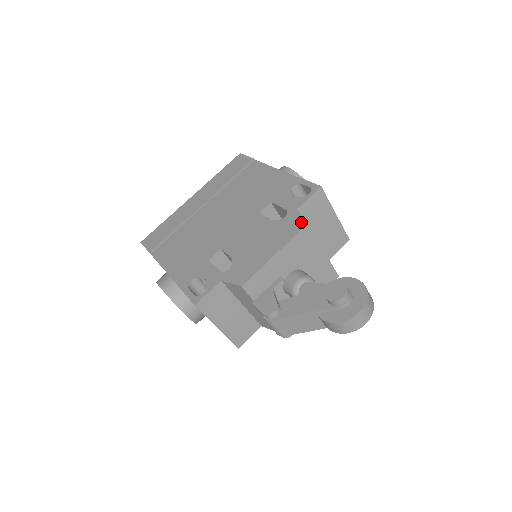
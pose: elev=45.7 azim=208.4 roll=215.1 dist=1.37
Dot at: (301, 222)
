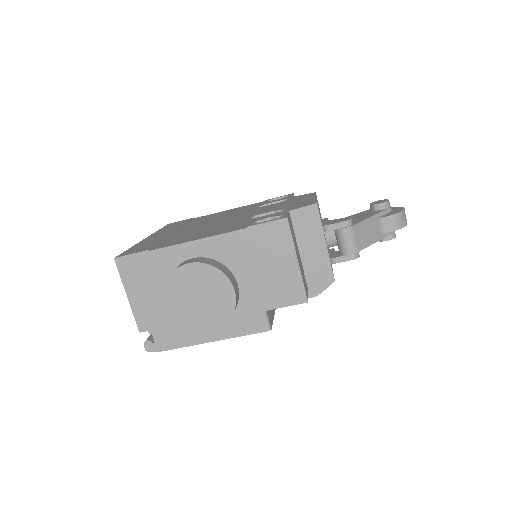
Dot at: (309, 193)
